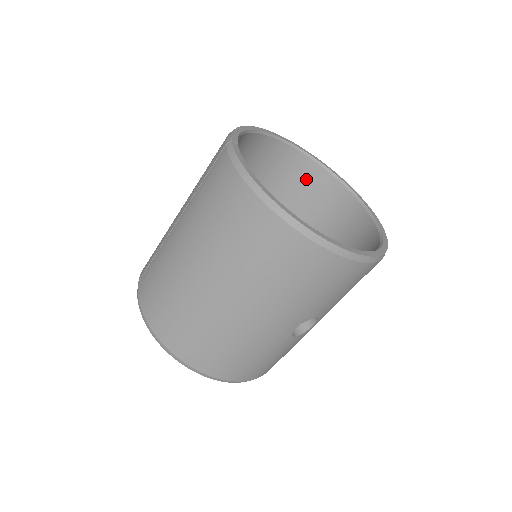
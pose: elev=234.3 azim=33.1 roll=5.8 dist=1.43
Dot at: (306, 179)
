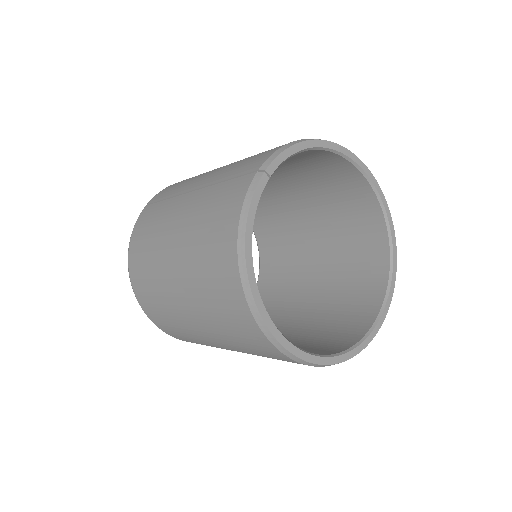
Dot at: (360, 208)
